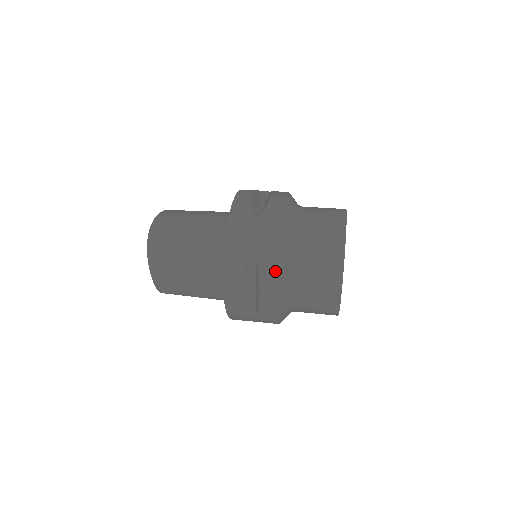
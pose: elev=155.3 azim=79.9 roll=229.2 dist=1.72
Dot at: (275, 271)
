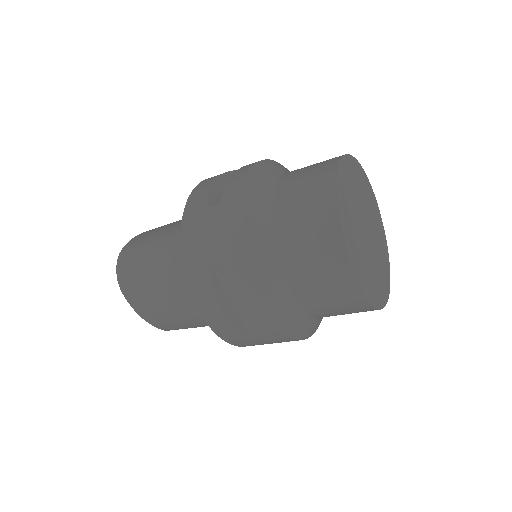
Dot at: (250, 274)
